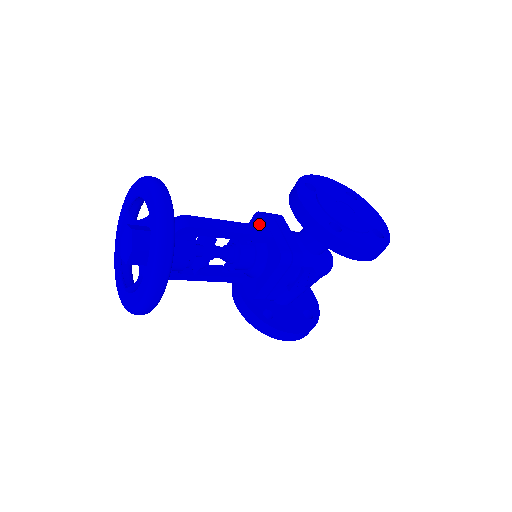
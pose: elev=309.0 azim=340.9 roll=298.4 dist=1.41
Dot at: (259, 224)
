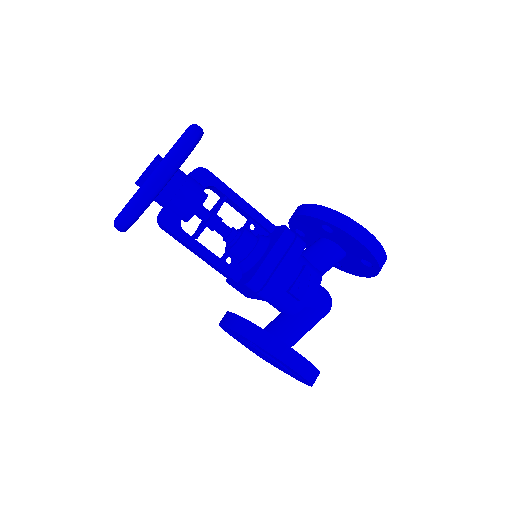
Dot at: occluded
